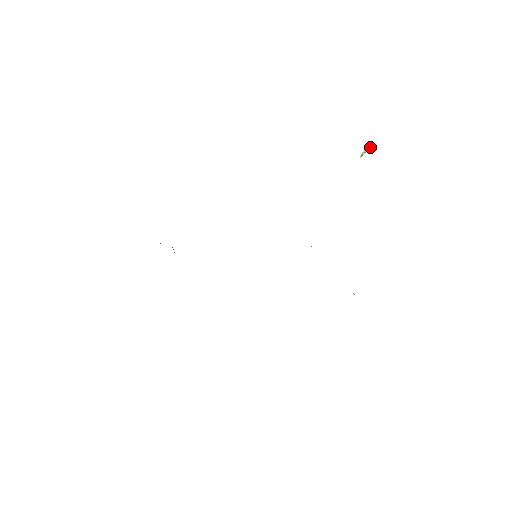
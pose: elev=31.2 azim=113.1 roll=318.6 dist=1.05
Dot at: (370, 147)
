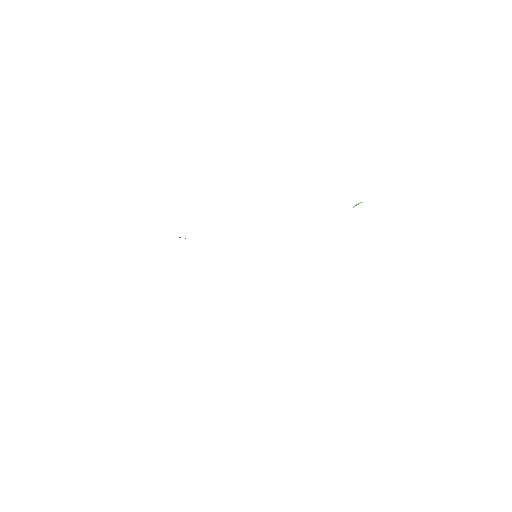
Dot at: occluded
